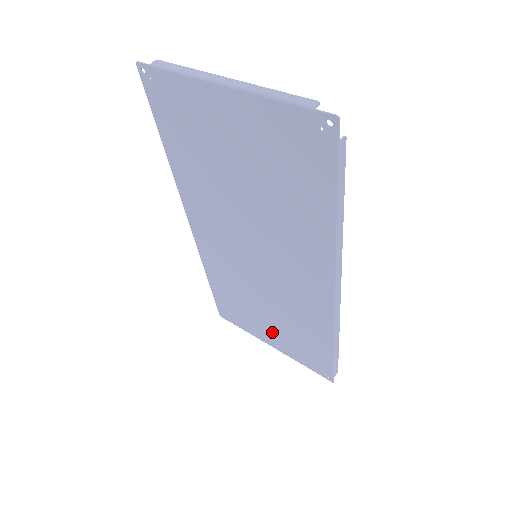
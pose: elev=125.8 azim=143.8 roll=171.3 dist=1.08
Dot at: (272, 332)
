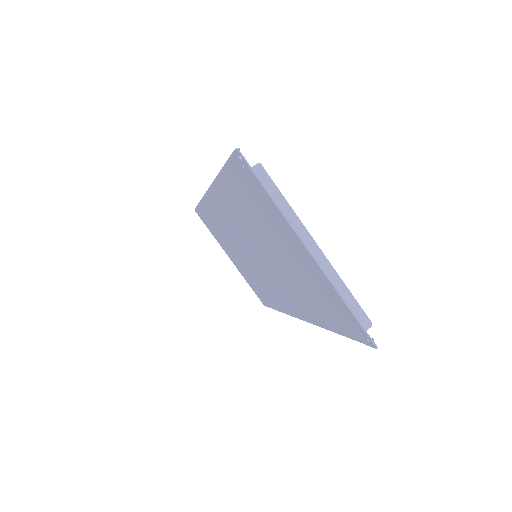
Dot at: (236, 260)
